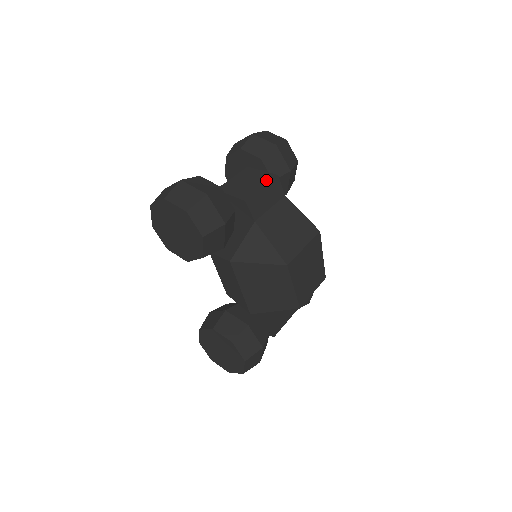
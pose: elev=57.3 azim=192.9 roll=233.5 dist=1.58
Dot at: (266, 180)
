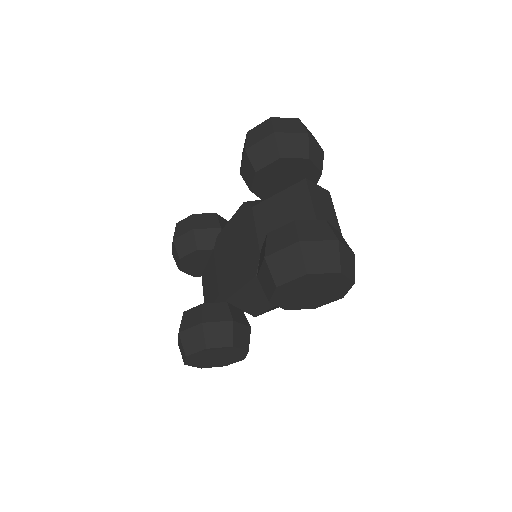
Dot at: (331, 202)
